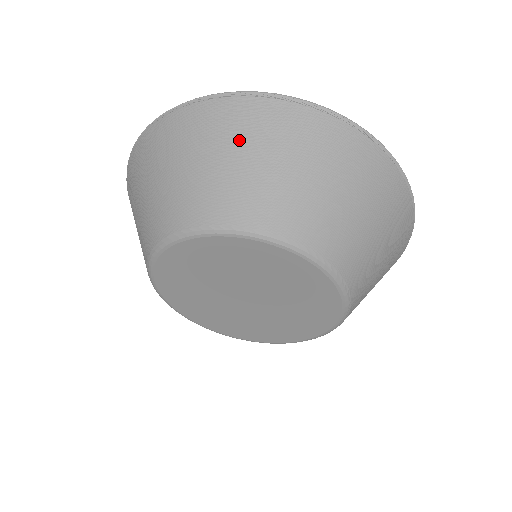
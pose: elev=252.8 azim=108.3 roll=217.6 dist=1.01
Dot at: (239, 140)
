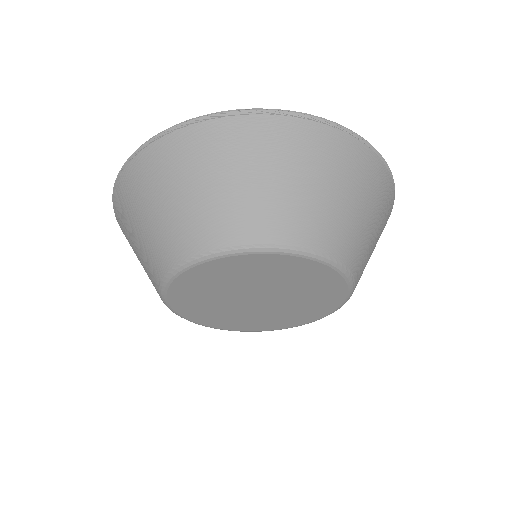
Dot at: (215, 164)
